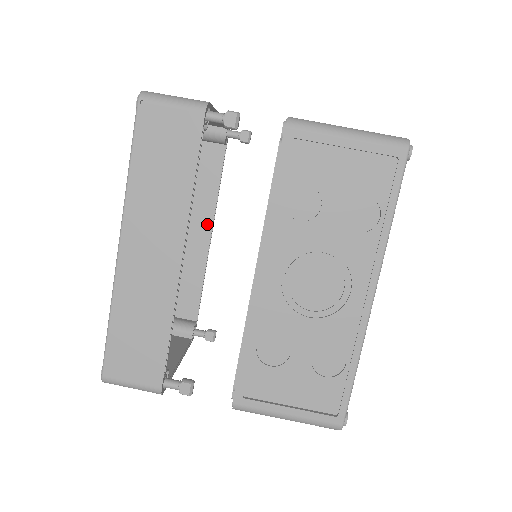
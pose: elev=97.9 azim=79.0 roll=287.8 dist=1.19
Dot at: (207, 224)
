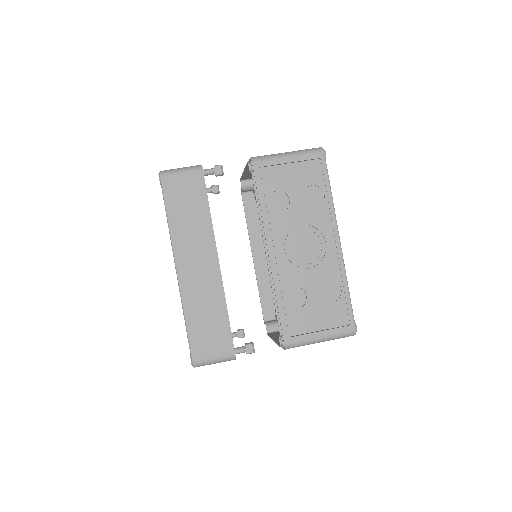
Dot at: occluded
